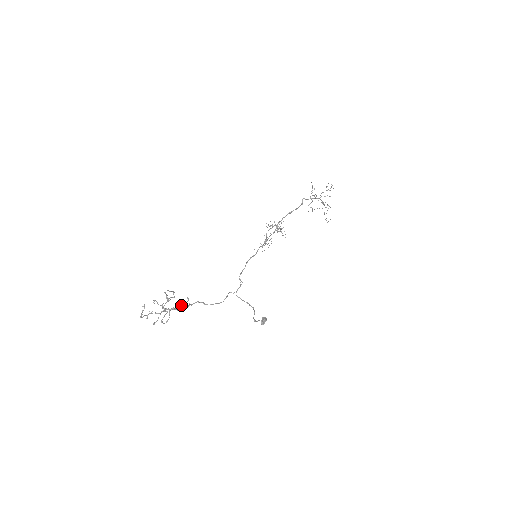
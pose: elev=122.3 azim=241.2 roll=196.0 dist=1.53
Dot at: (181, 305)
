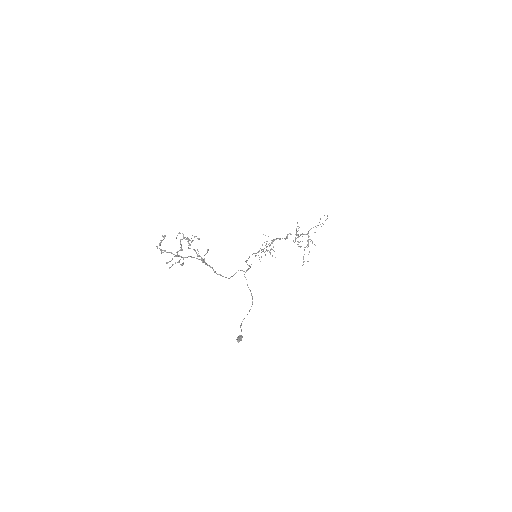
Dot at: occluded
